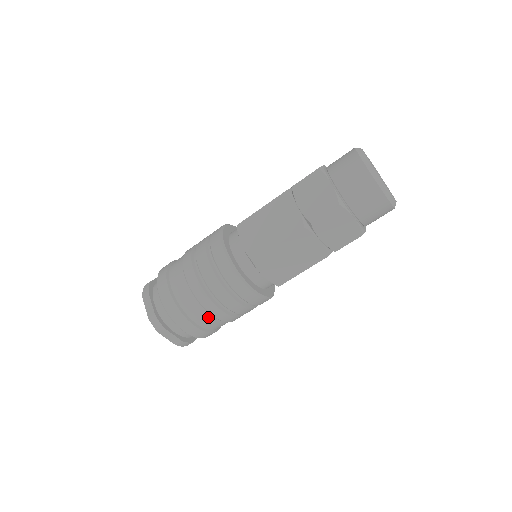
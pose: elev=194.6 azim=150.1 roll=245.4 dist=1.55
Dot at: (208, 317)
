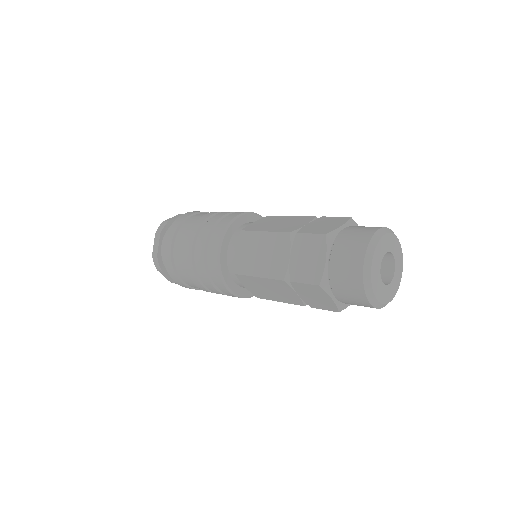
Dot at: (194, 284)
